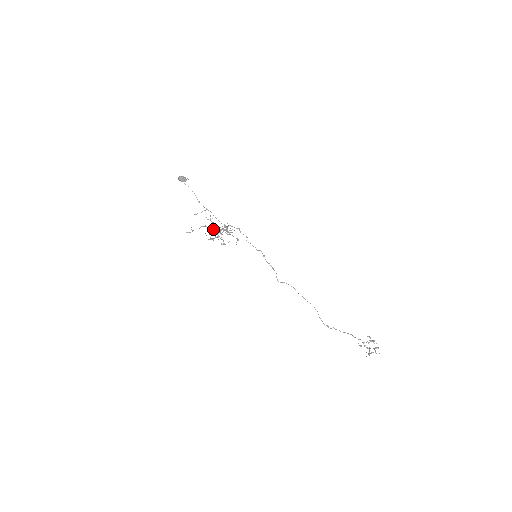
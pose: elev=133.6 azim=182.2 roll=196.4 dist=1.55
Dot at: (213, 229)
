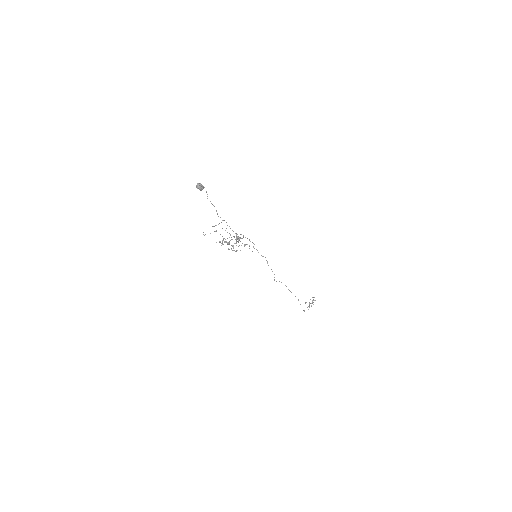
Dot at: (233, 245)
